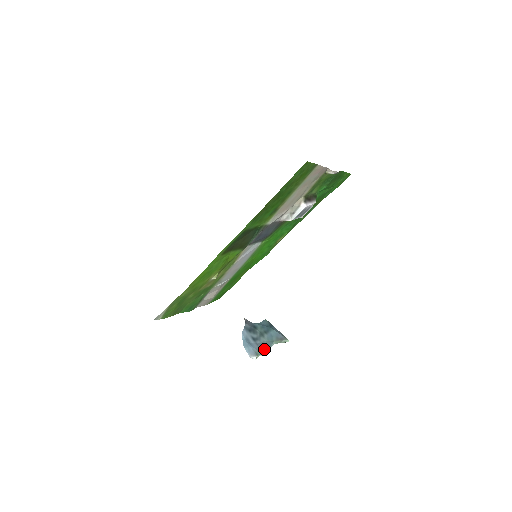
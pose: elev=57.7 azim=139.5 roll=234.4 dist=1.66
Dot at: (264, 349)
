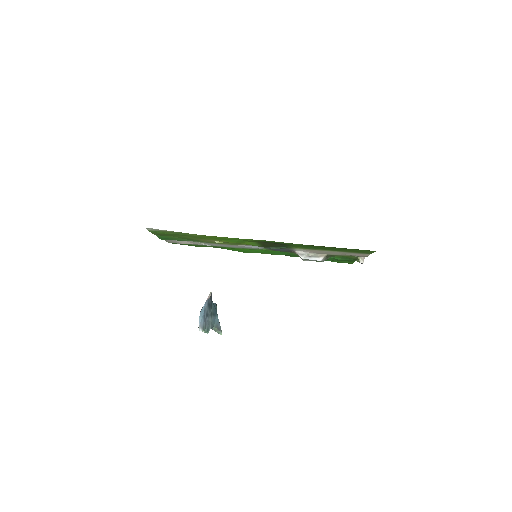
Dot at: (208, 328)
